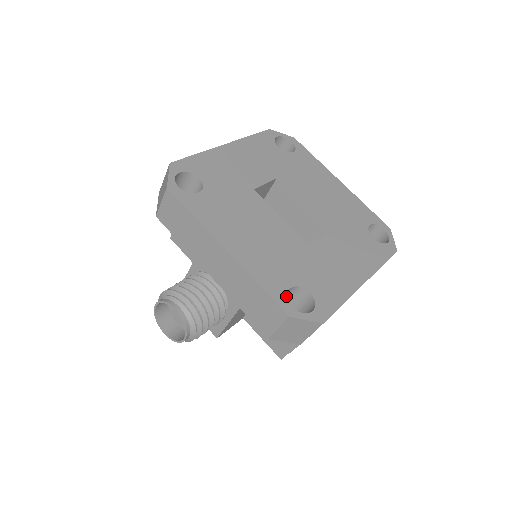
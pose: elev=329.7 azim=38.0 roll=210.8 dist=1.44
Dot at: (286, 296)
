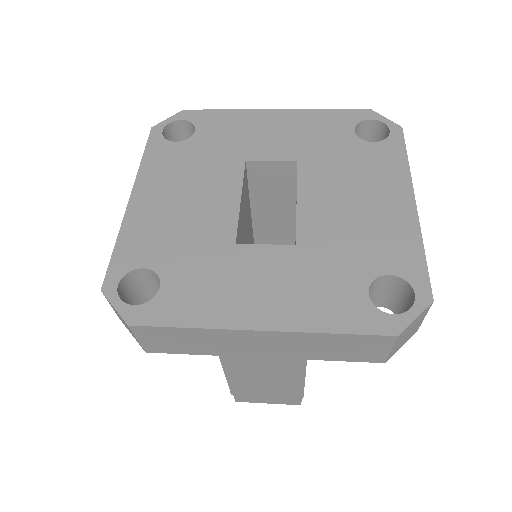
Dot at: (127, 271)
